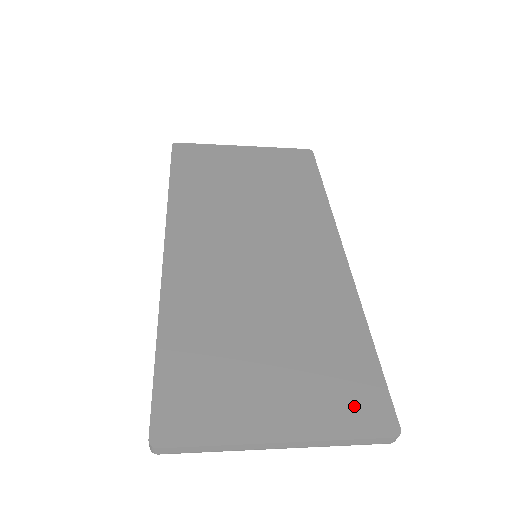
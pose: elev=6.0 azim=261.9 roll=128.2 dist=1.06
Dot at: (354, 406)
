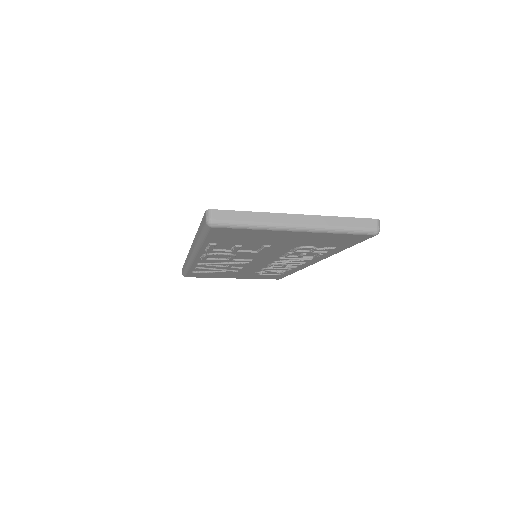
Dot at: occluded
